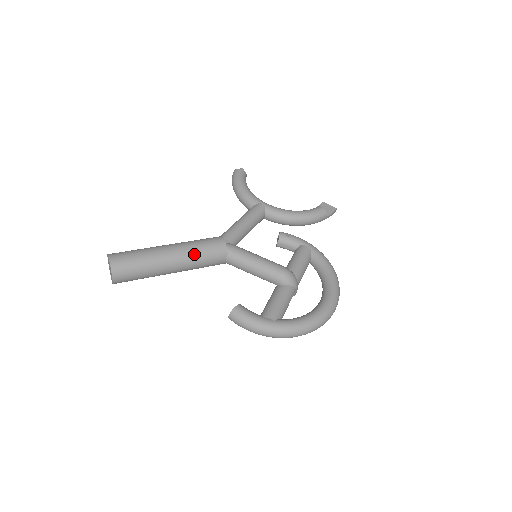
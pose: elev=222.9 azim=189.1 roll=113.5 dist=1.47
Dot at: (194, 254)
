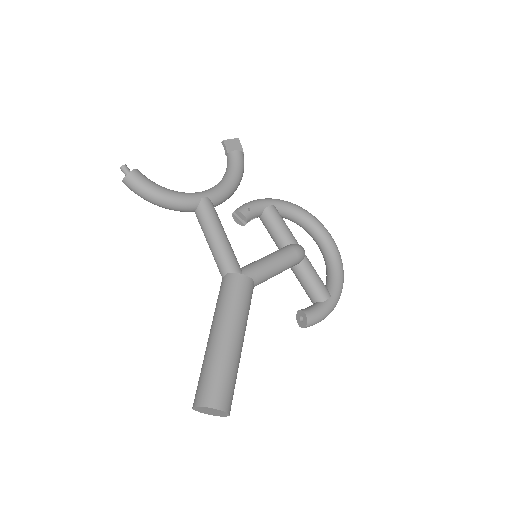
Dot at: (246, 316)
